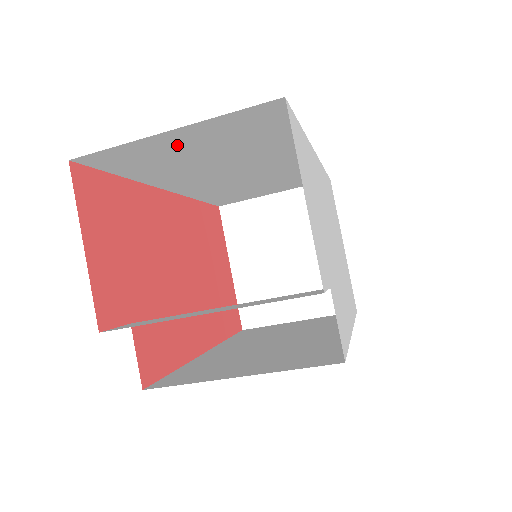
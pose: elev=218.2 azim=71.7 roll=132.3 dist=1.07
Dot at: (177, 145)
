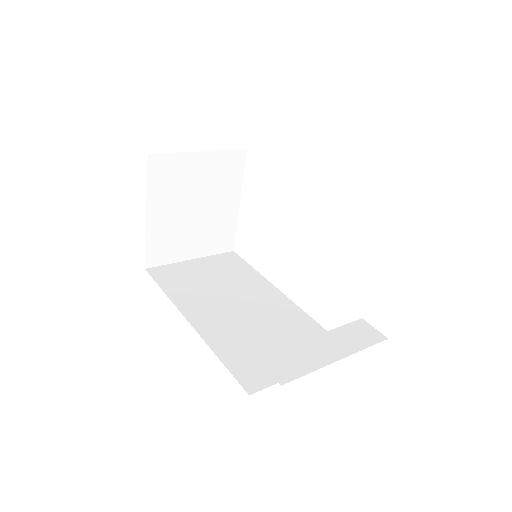
Dot at: occluded
